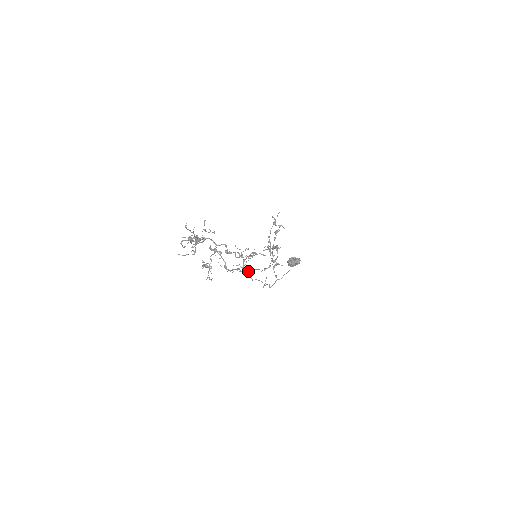
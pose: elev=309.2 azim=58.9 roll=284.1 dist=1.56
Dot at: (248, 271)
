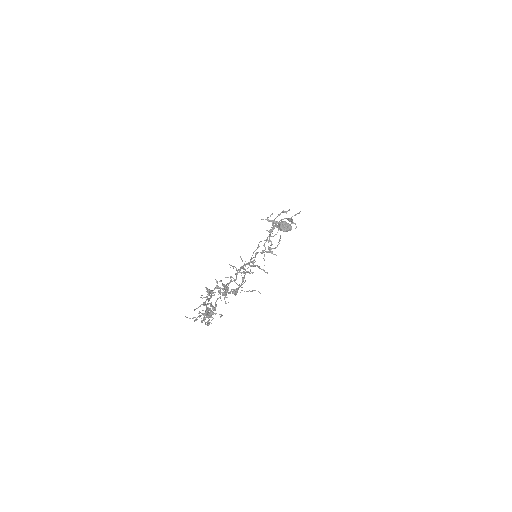
Dot at: occluded
